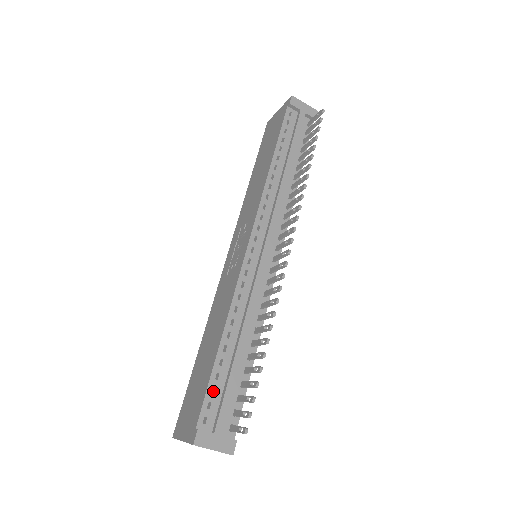
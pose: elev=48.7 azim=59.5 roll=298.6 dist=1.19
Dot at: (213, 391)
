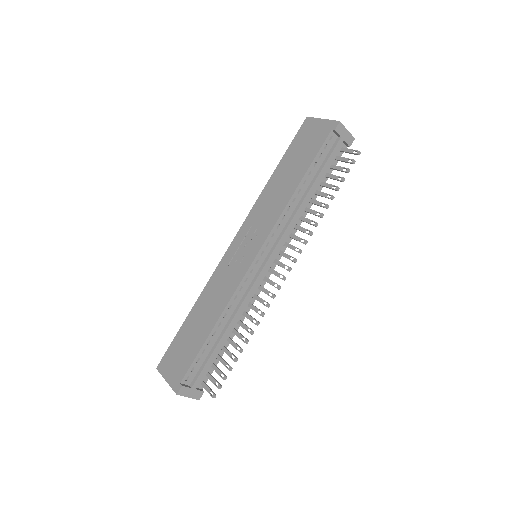
Dot at: (198, 360)
